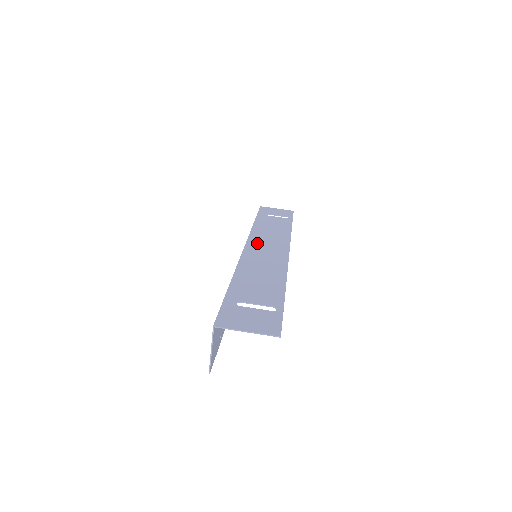
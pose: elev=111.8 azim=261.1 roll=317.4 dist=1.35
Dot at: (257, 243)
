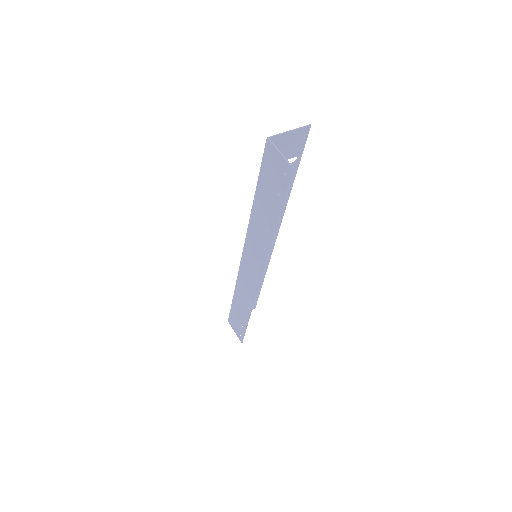
Dot at: occluded
